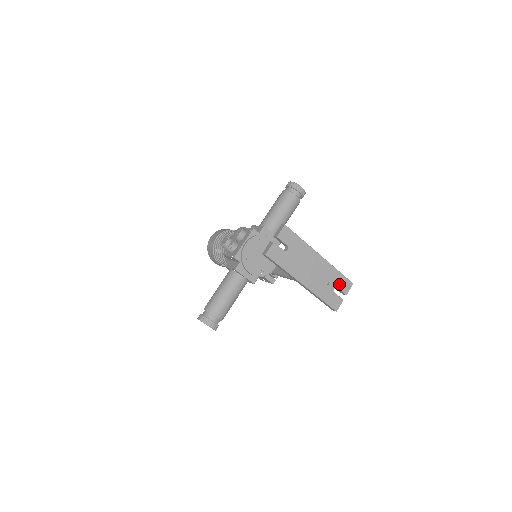
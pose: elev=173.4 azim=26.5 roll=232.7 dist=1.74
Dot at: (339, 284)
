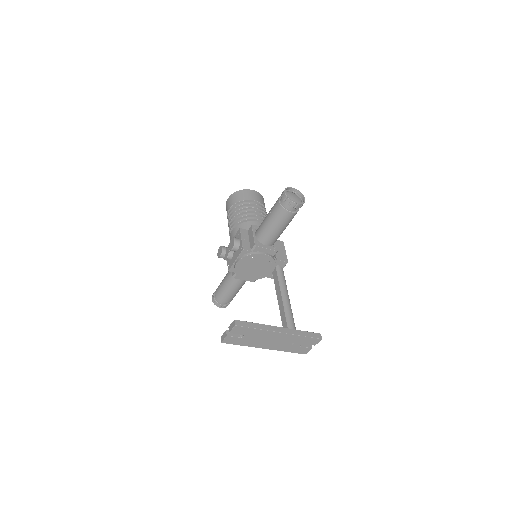
Dot at: (305, 342)
